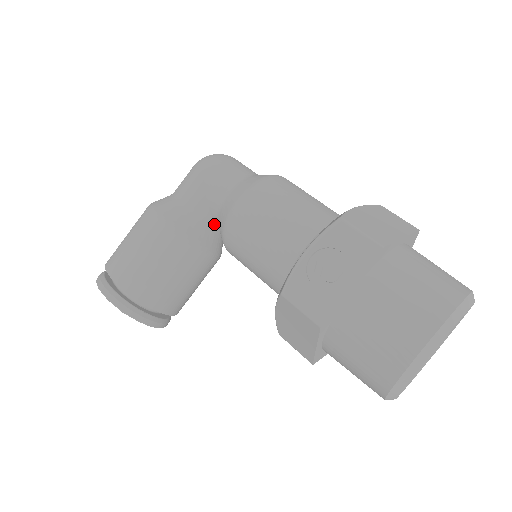
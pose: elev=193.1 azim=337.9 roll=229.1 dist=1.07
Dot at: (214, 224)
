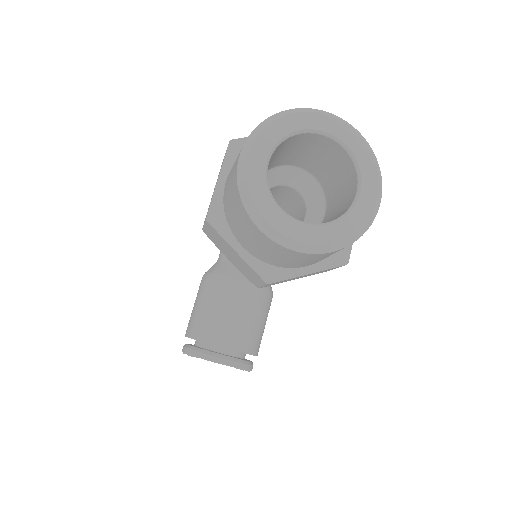
Dot at: occluded
